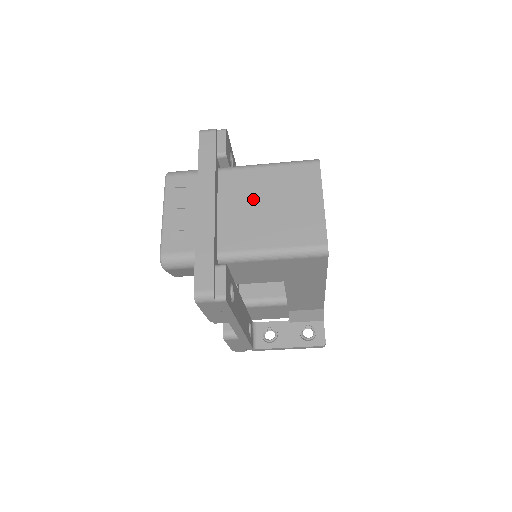
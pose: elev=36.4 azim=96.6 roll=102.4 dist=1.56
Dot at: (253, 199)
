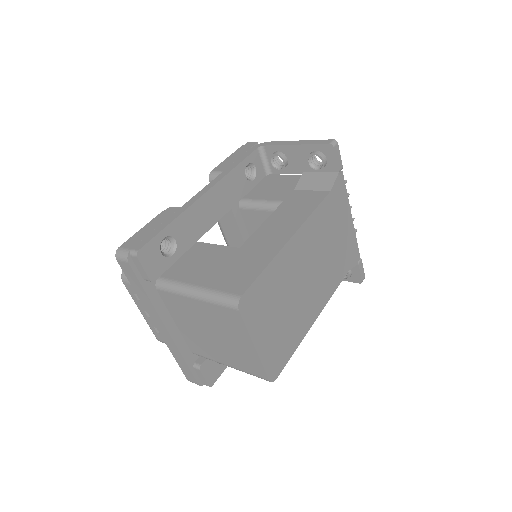
Dot at: (196, 324)
